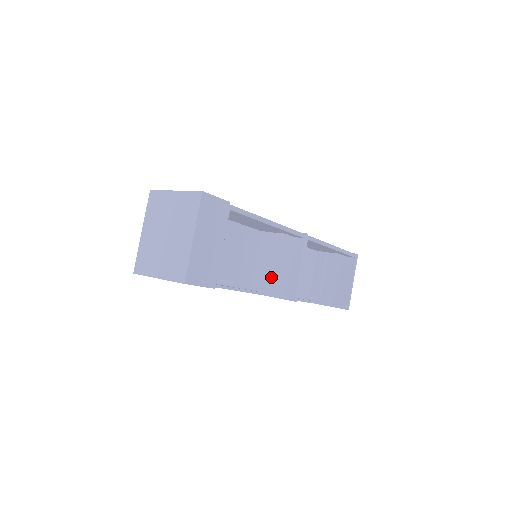
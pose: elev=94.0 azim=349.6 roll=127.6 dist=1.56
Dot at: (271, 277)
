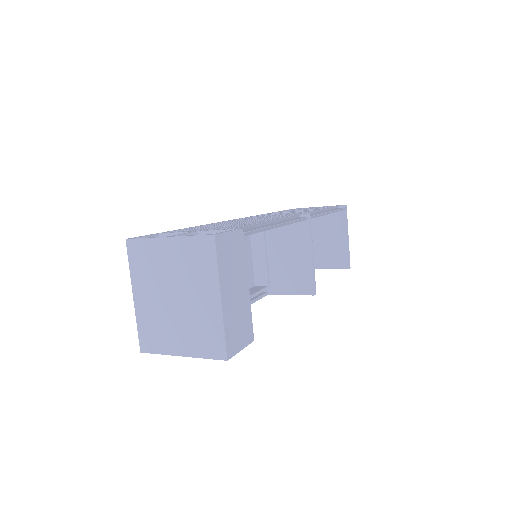
Dot at: (277, 272)
